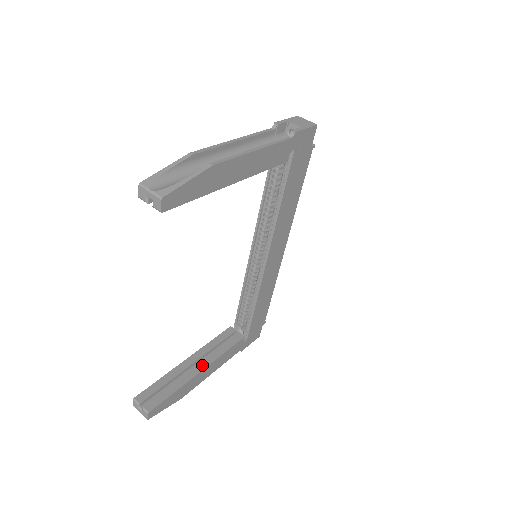
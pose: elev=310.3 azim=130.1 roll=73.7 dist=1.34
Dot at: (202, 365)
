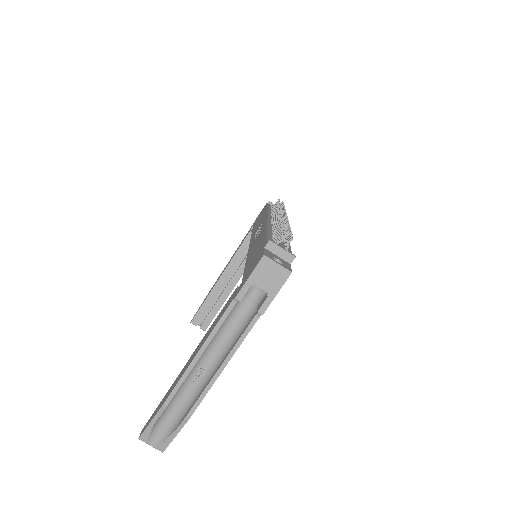
Dot at: (233, 282)
